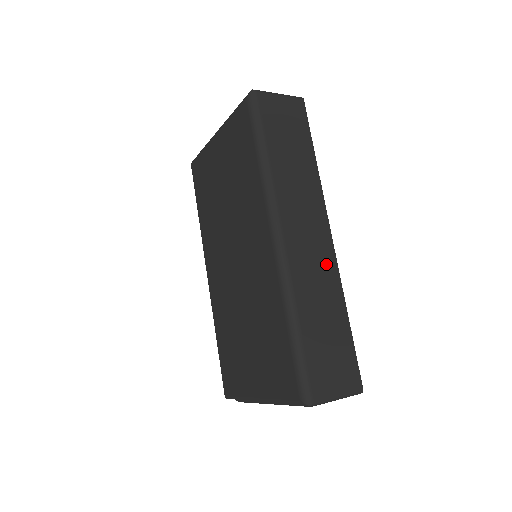
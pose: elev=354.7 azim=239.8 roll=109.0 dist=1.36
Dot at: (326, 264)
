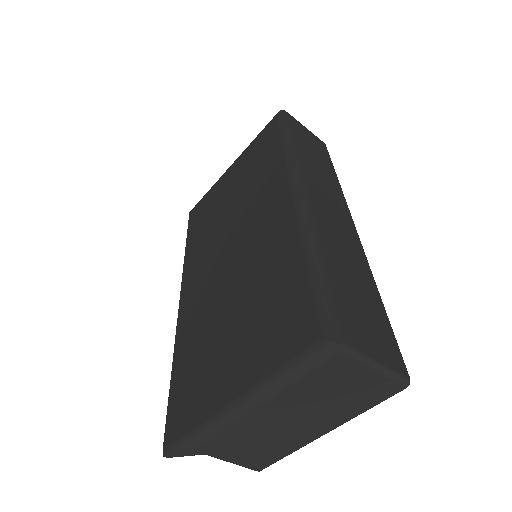
Dot at: (351, 239)
